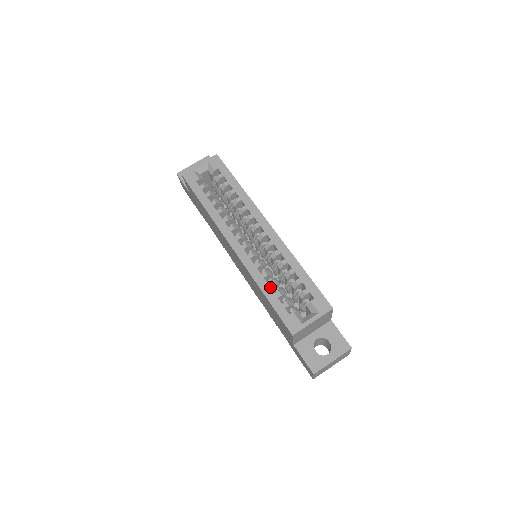
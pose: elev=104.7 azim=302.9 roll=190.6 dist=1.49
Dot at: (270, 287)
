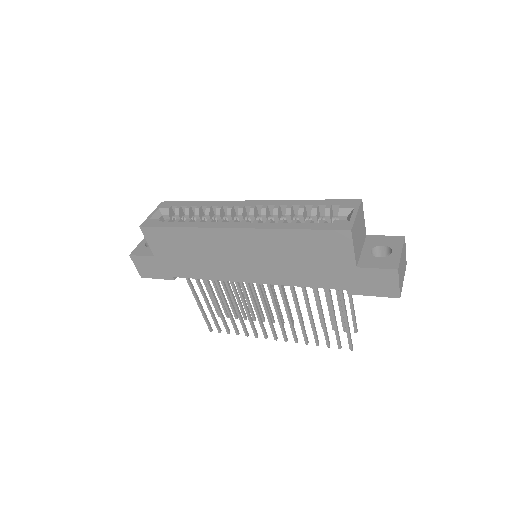
Dot at: (295, 223)
